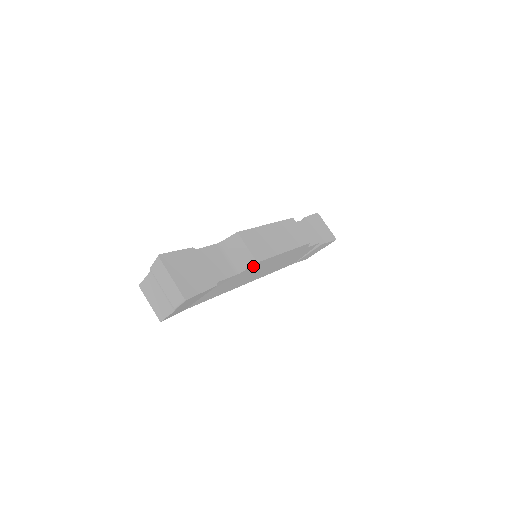
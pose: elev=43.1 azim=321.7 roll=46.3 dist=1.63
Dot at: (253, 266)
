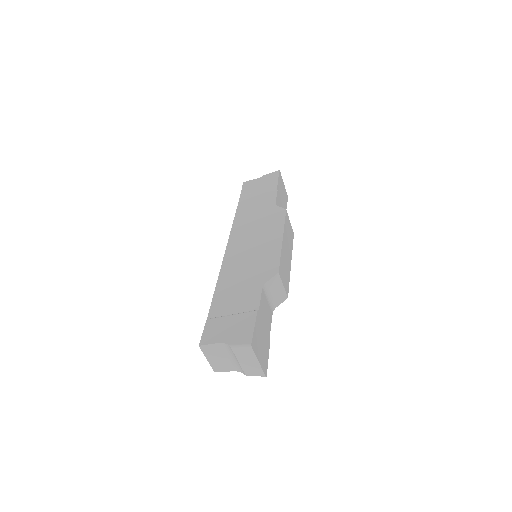
Dot at: occluded
